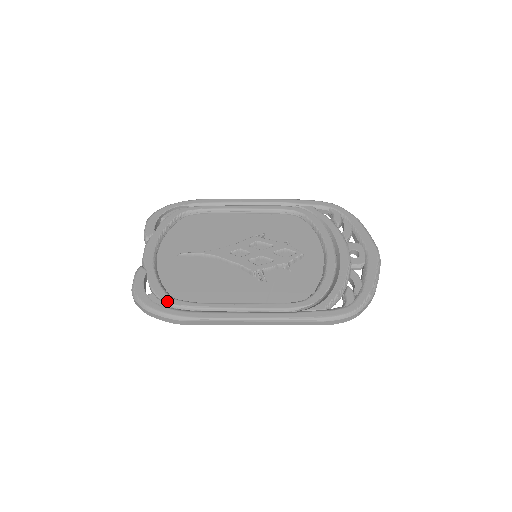
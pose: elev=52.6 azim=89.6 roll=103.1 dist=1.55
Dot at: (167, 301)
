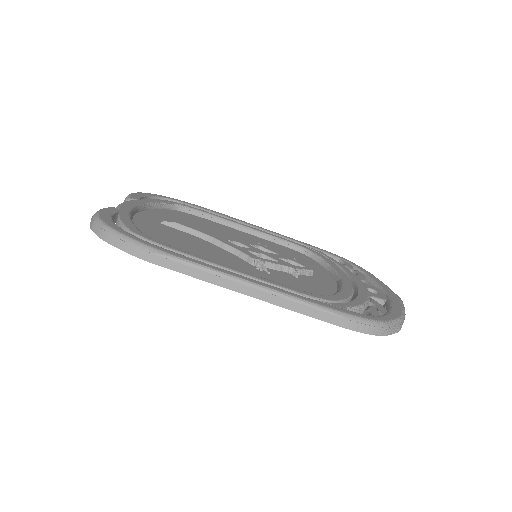
Dot at: (138, 234)
